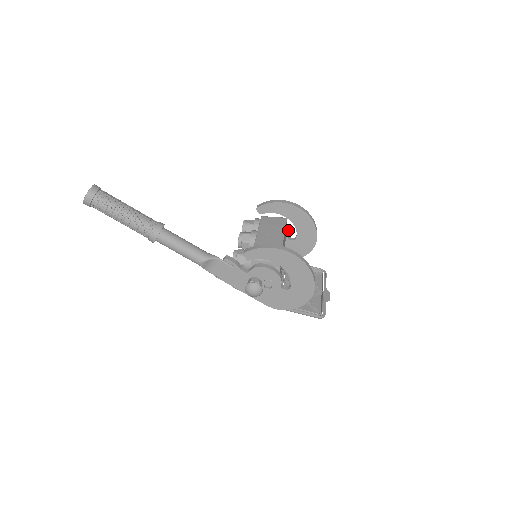
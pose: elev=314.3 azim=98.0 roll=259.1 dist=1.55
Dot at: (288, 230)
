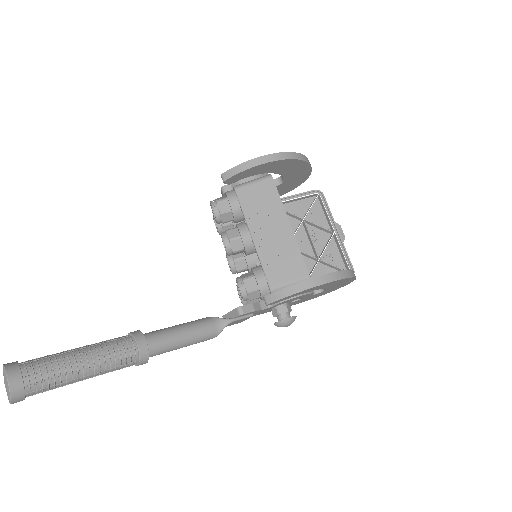
Dot at: occluded
